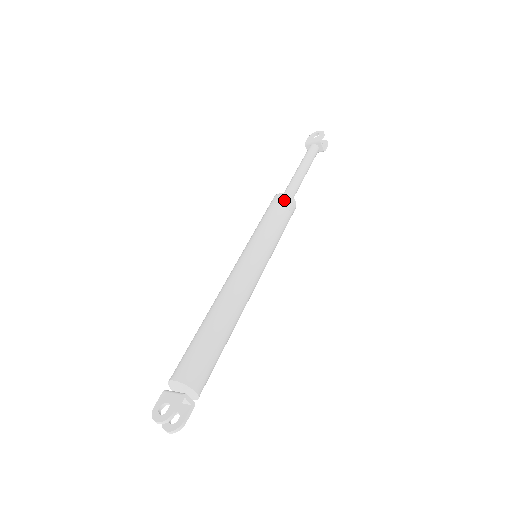
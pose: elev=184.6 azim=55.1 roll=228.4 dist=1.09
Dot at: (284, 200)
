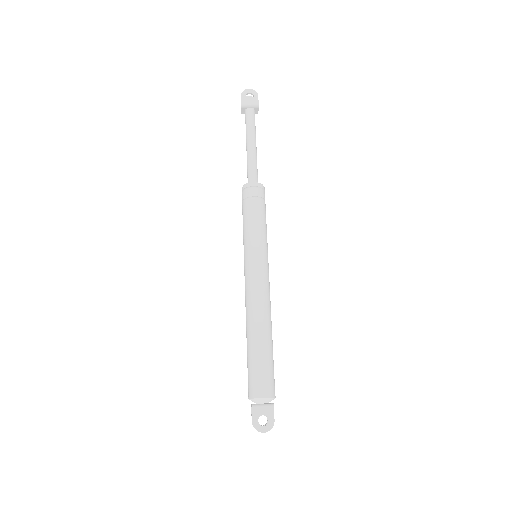
Dot at: (261, 192)
